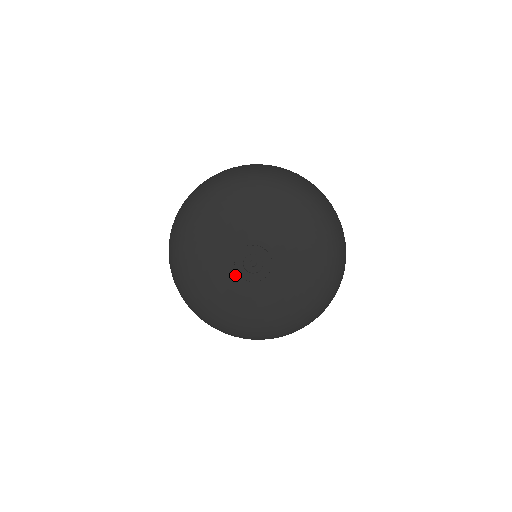
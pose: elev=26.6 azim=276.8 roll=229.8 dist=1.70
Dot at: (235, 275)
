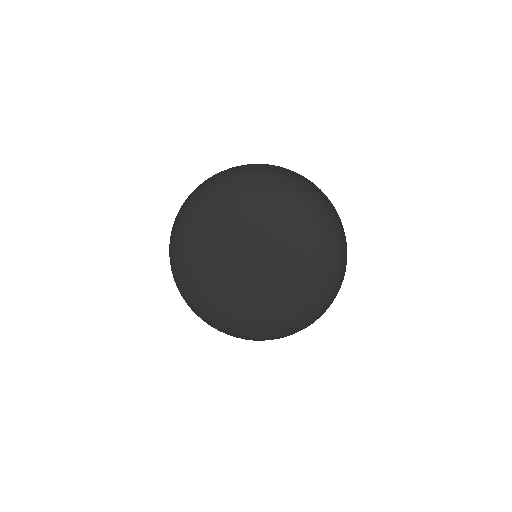
Dot at: (238, 280)
